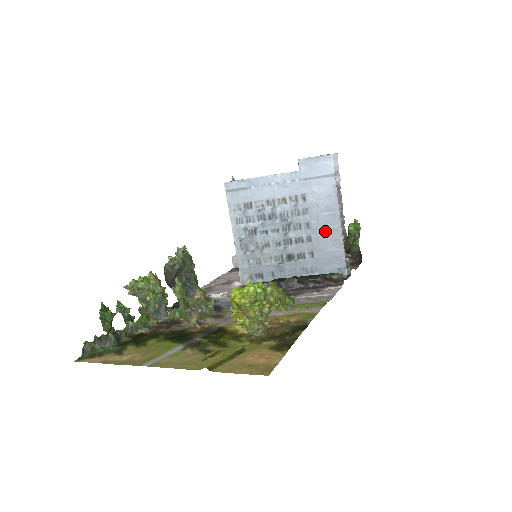
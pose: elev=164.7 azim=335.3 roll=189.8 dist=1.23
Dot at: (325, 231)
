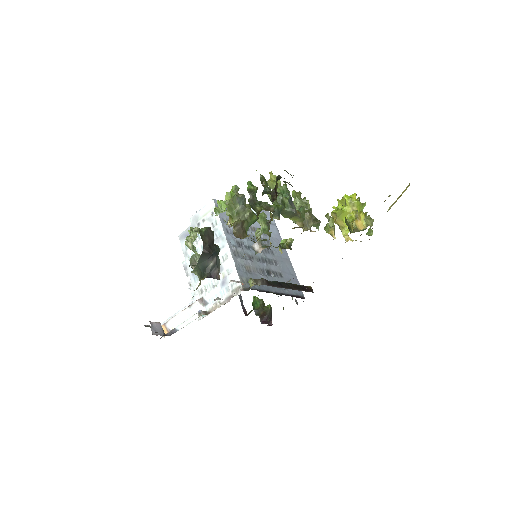
Dot at: (283, 260)
